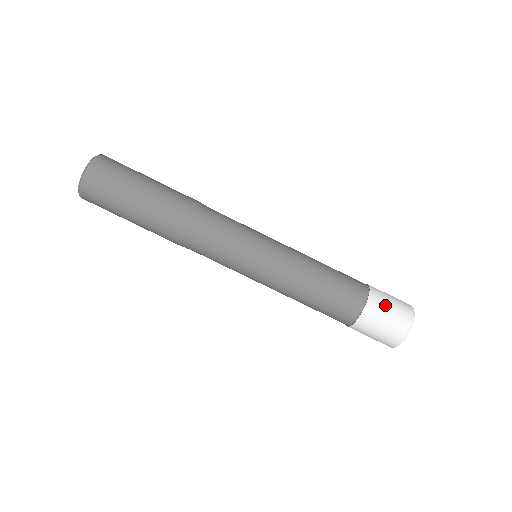
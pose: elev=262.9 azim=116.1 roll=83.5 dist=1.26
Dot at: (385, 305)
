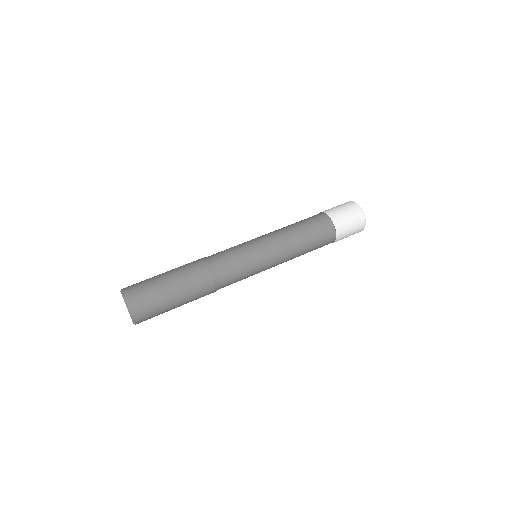
Dot at: occluded
